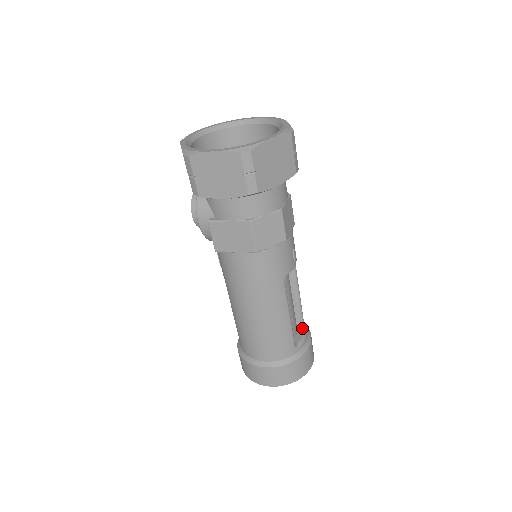
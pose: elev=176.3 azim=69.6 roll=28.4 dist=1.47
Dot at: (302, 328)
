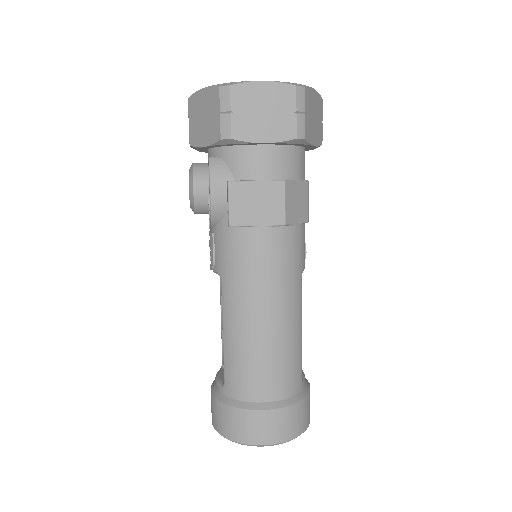
Dot at: occluded
